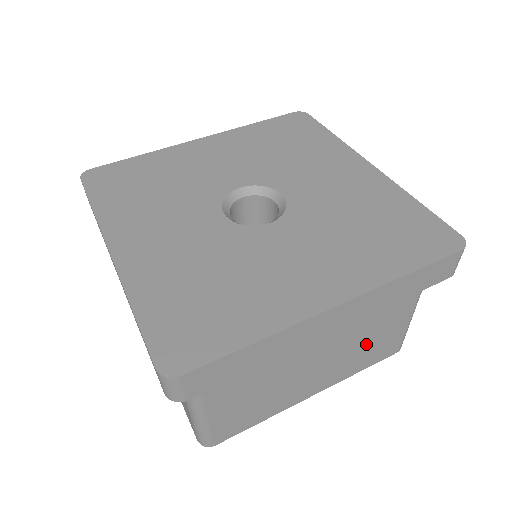
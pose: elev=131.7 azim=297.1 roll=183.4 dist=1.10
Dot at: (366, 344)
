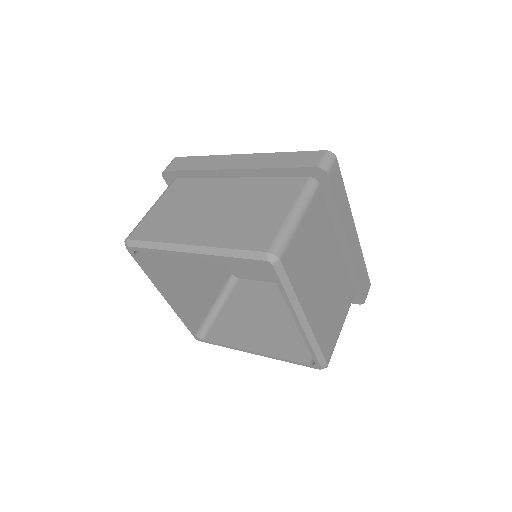
Dot at: (248, 218)
